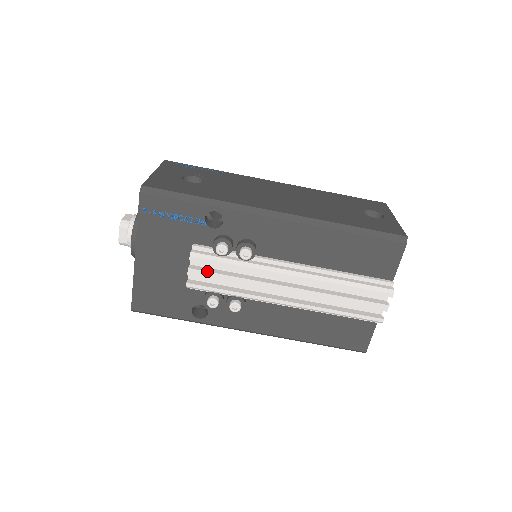
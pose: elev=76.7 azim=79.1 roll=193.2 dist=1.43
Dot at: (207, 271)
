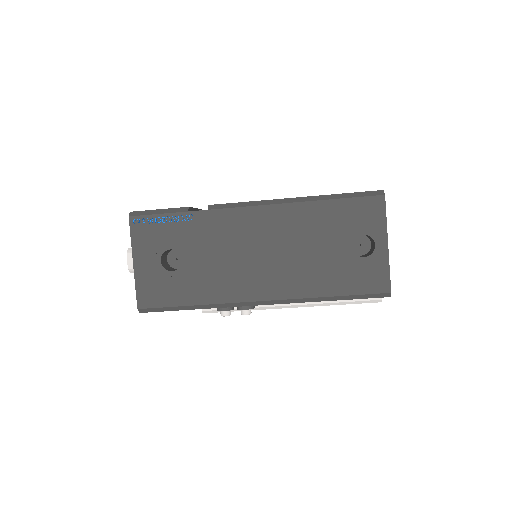
Dot at: occluded
